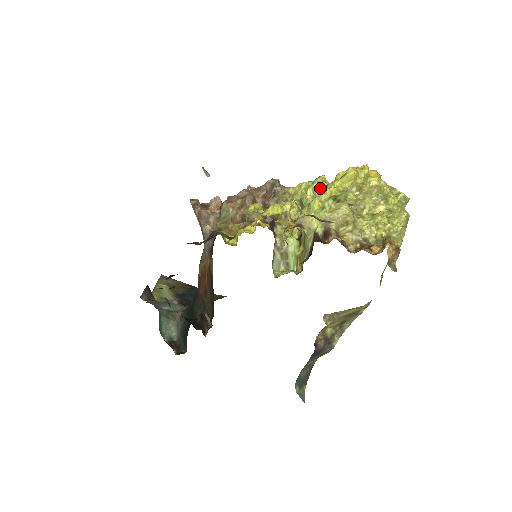
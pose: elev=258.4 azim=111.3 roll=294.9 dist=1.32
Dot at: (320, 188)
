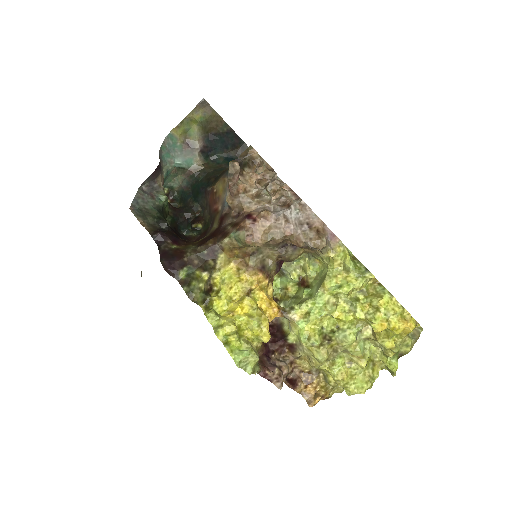
Dot at: (343, 301)
